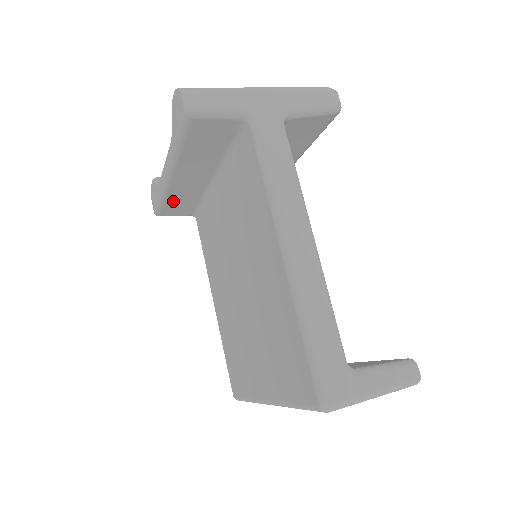
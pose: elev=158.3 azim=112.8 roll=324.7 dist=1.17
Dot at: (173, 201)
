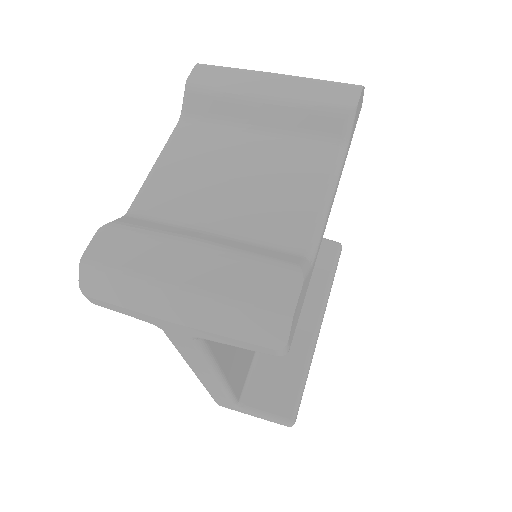
Dot at: occluded
